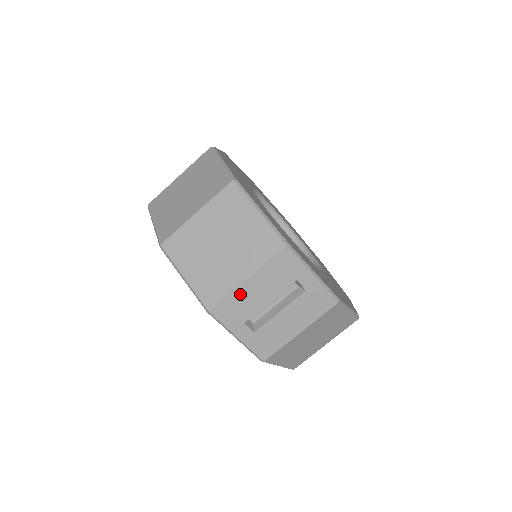
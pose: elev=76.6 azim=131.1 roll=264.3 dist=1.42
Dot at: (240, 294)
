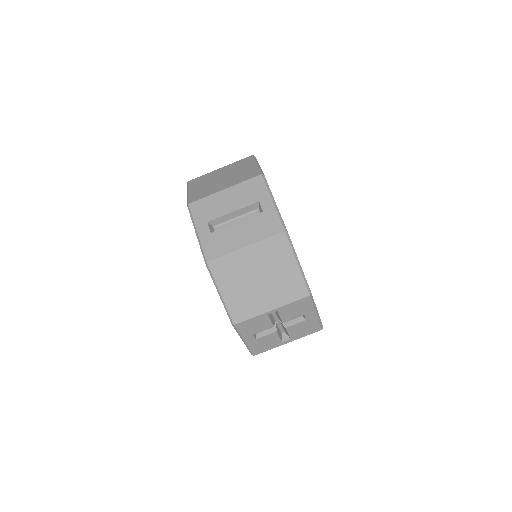
Dot at: (215, 199)
